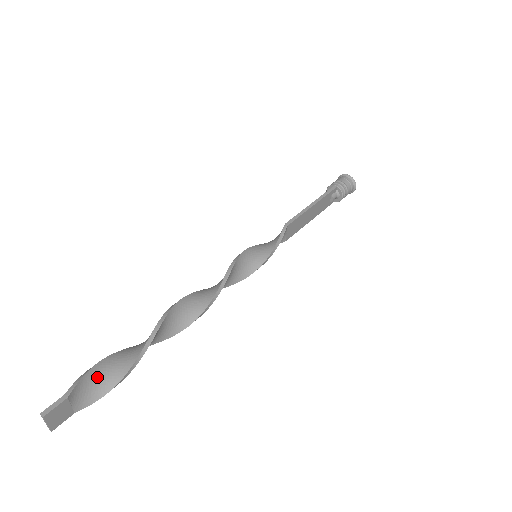
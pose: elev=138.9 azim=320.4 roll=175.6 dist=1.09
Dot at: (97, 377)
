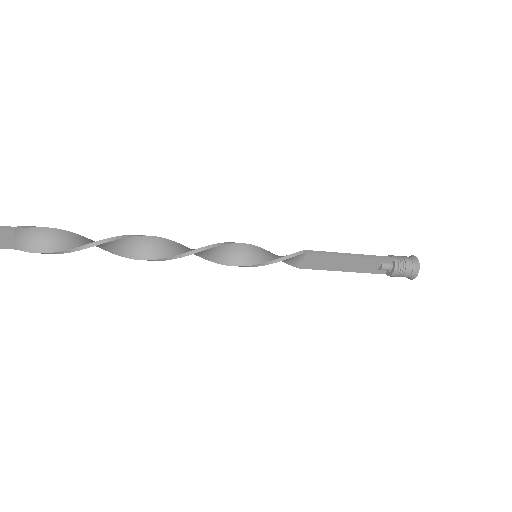
Dot at: (48, 237)
